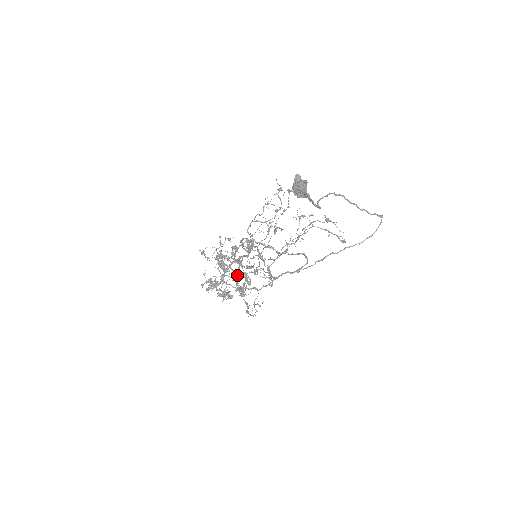
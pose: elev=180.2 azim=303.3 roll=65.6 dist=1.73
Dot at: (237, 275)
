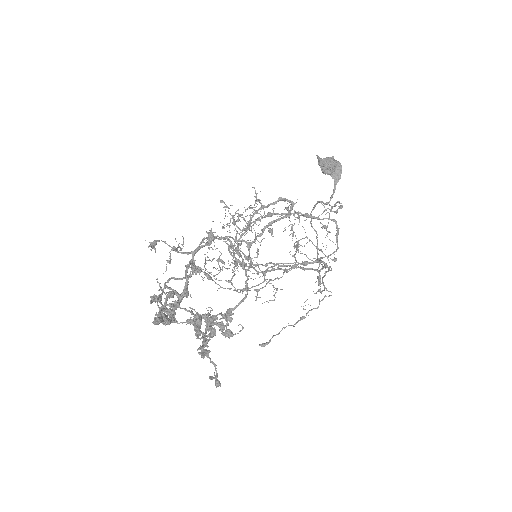
Dot at: (249, 266)
